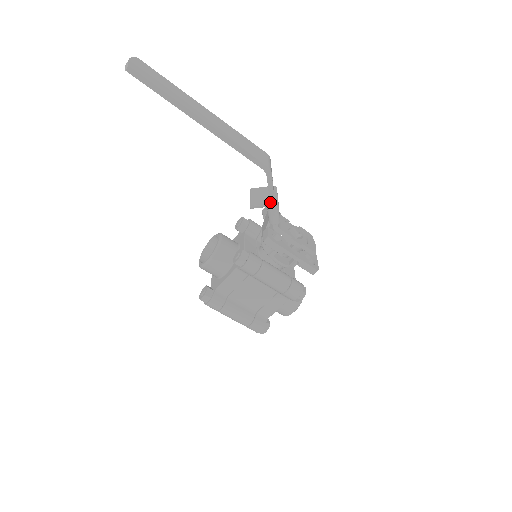
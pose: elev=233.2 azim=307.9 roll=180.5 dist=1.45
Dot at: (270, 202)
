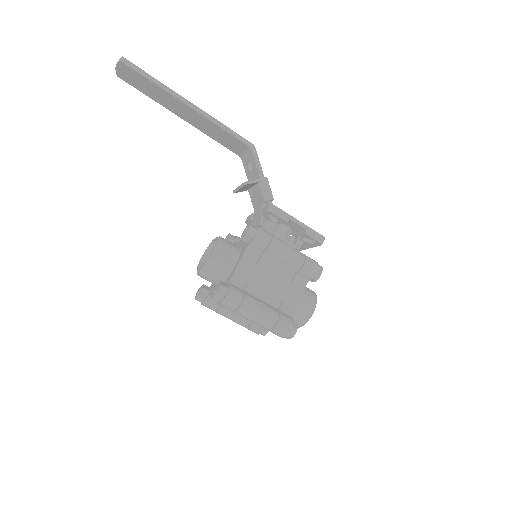
Dot at: (260, 178)
